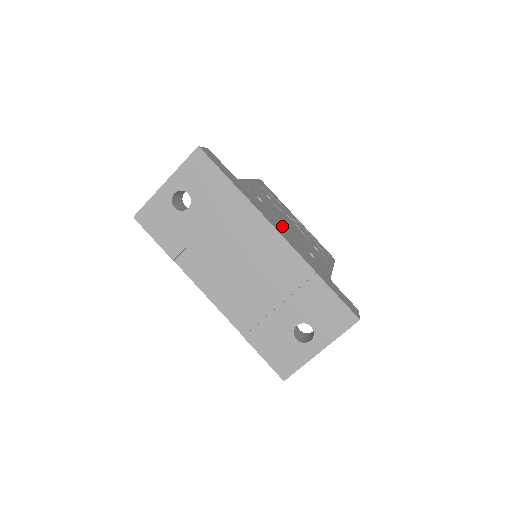
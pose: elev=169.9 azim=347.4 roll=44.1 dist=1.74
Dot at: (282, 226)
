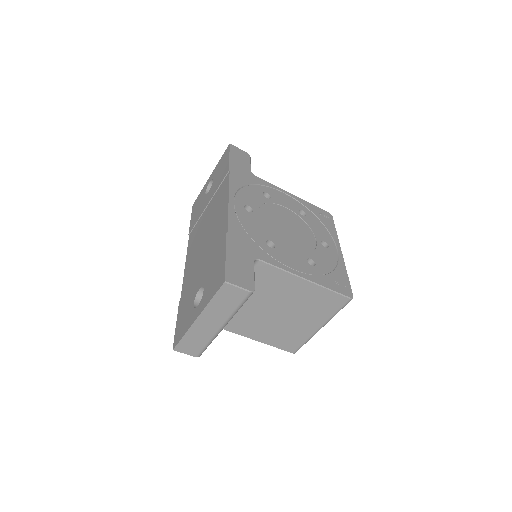
Dot at: (261, 213)
